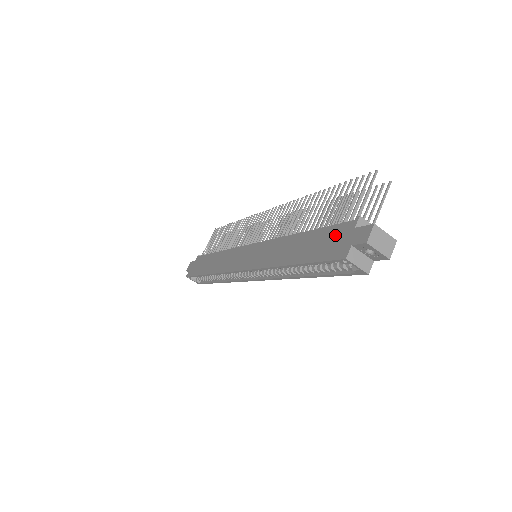
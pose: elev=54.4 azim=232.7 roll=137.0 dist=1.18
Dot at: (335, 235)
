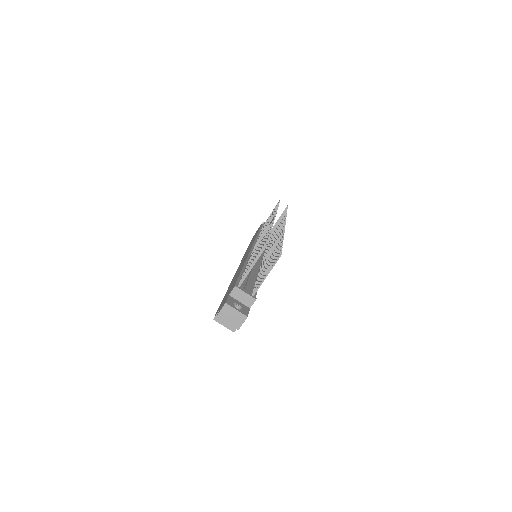
Dot at: occluded
